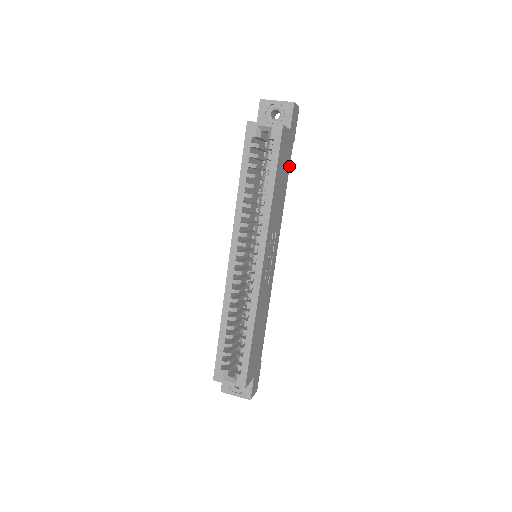
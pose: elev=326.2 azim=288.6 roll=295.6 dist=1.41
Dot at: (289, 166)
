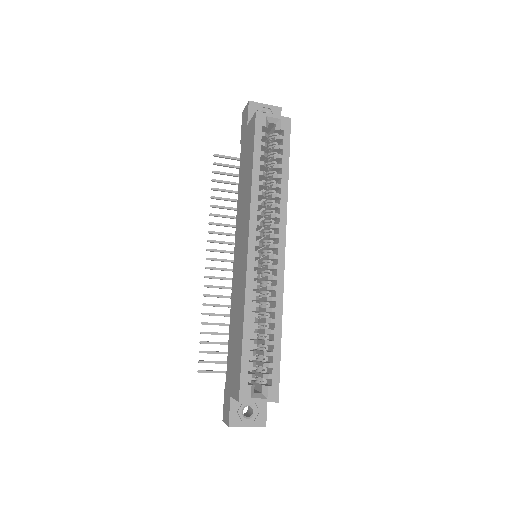
Dot at: occluded
